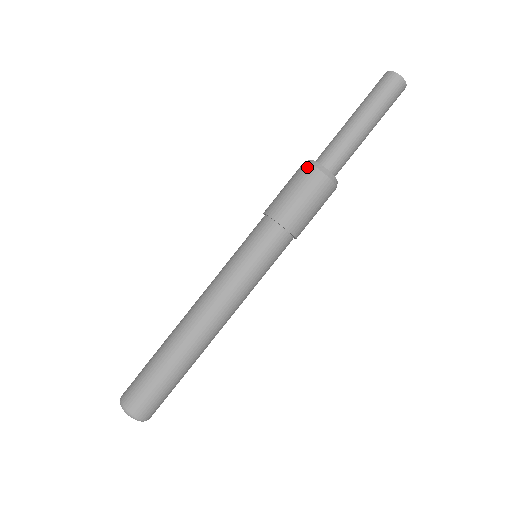
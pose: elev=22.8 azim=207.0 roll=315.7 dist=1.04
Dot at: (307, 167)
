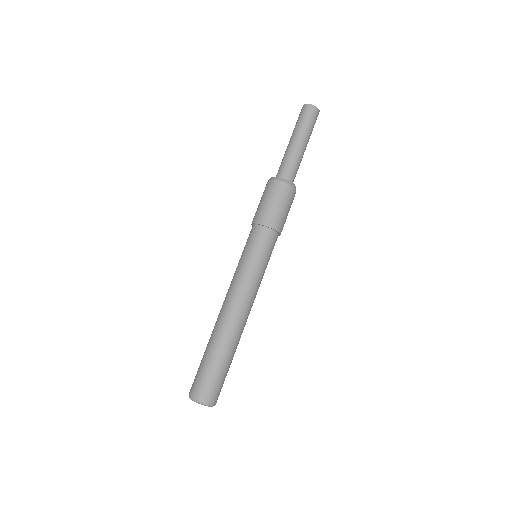
Dot at: (284, 185)
